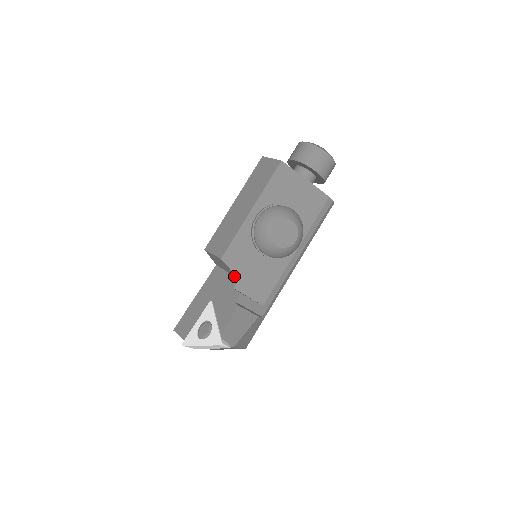
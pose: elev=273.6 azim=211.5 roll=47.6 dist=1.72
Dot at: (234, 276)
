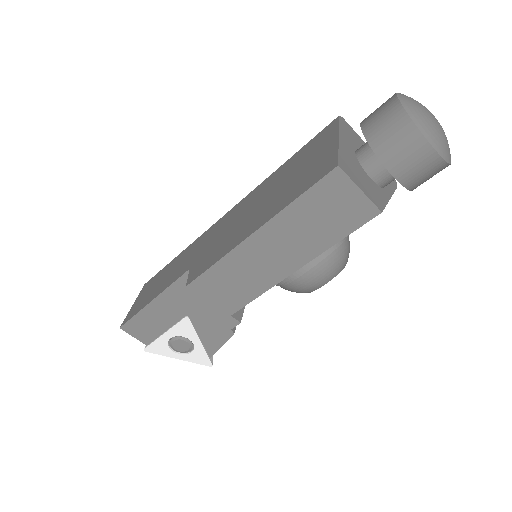
Dot at: occluded
